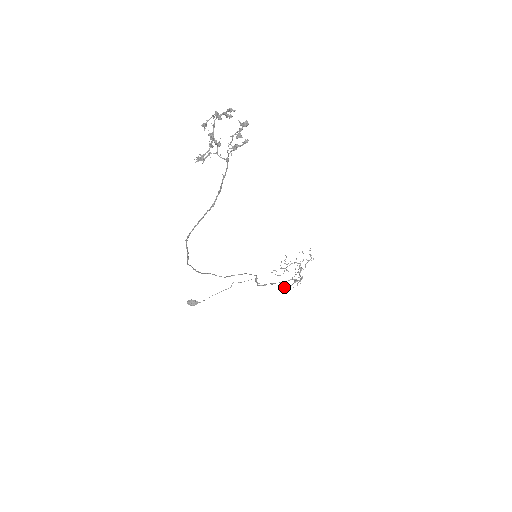
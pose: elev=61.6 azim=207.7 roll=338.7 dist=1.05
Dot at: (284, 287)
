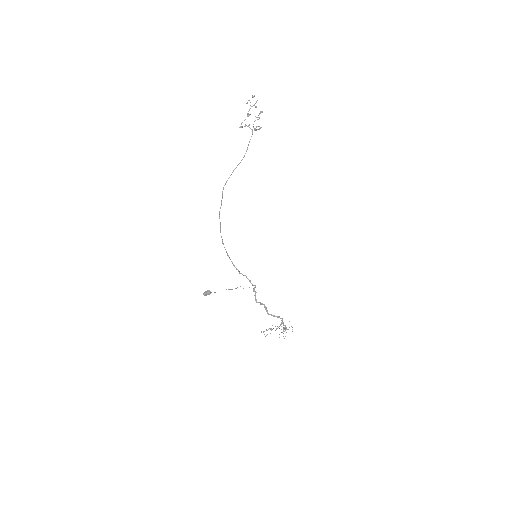
Dot at: occluded
